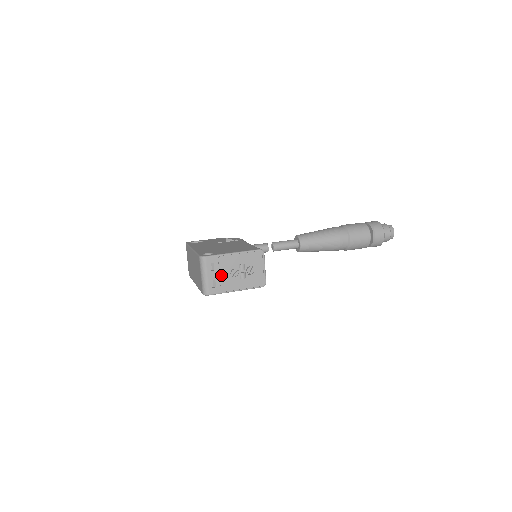
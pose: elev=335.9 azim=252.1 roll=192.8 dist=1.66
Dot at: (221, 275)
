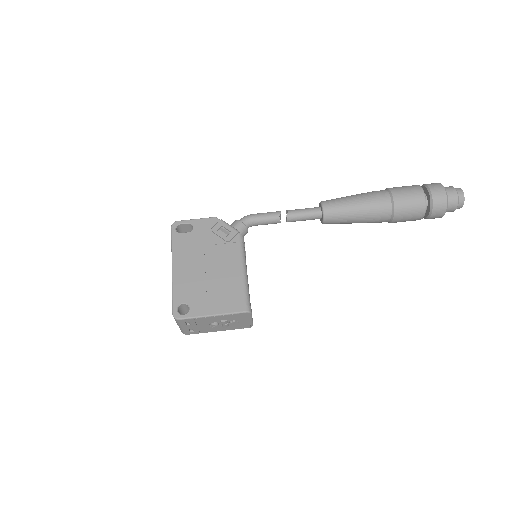
Dot at: (199, 326)
